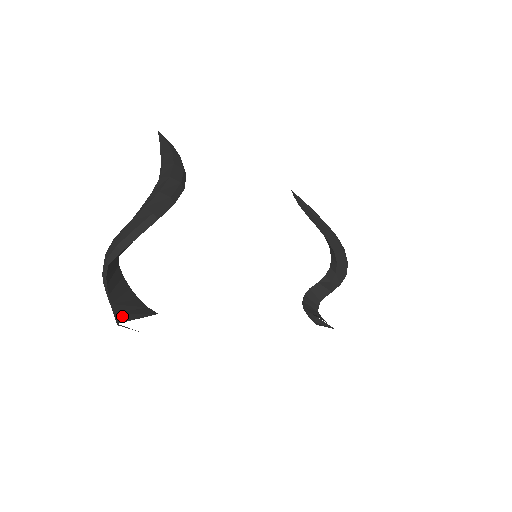
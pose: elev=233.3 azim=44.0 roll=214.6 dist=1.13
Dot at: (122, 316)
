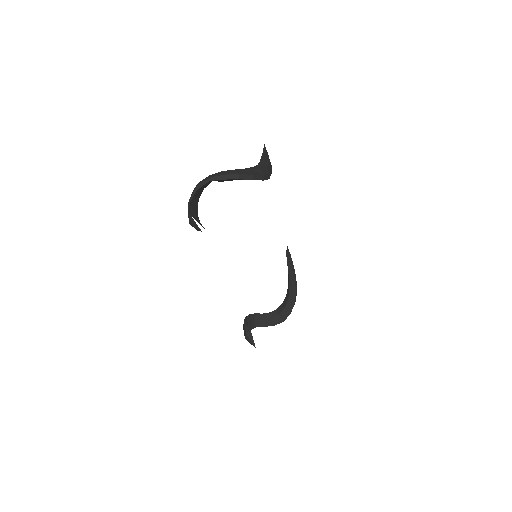
Dot at: (192, 213)
